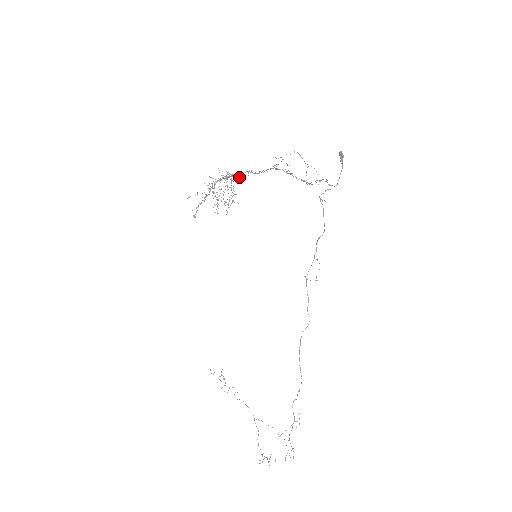
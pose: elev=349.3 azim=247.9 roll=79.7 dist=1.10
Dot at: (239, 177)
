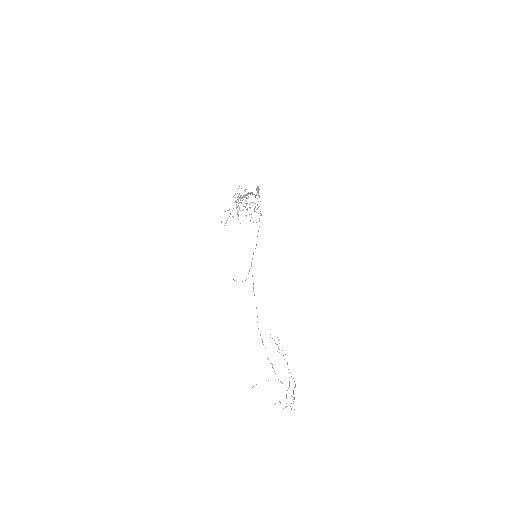
Dot at: occluded
